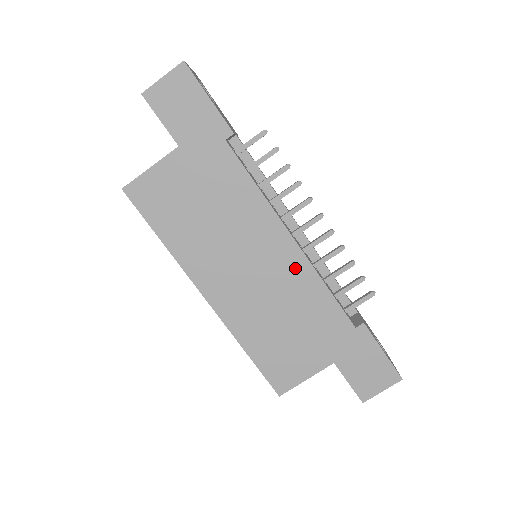
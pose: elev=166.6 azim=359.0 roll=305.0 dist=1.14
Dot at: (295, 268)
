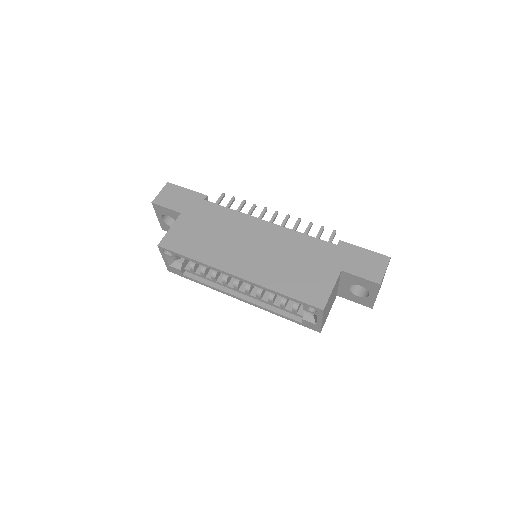
Dot at: (278, 234)
